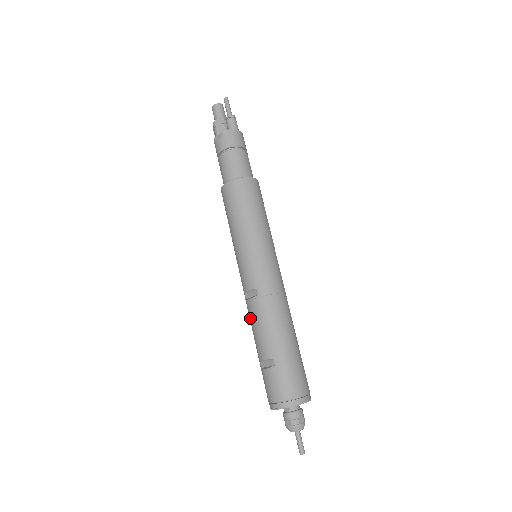
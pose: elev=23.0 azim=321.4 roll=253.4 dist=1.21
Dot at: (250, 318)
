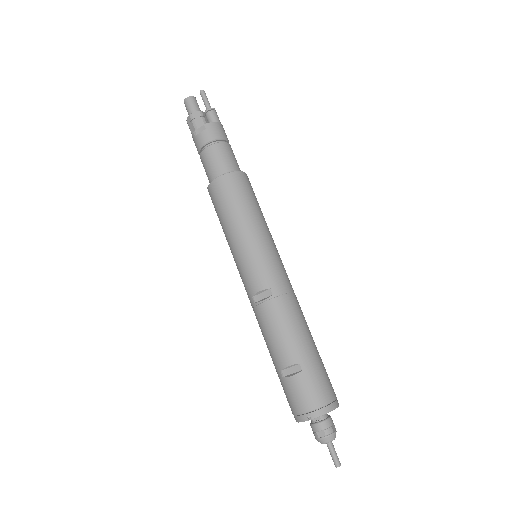
Dot at: (263, 323)
